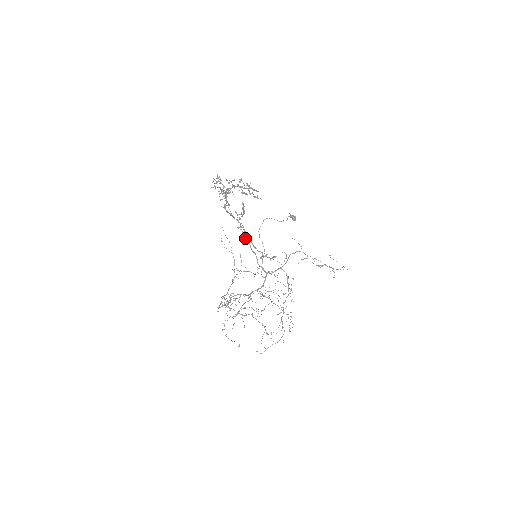
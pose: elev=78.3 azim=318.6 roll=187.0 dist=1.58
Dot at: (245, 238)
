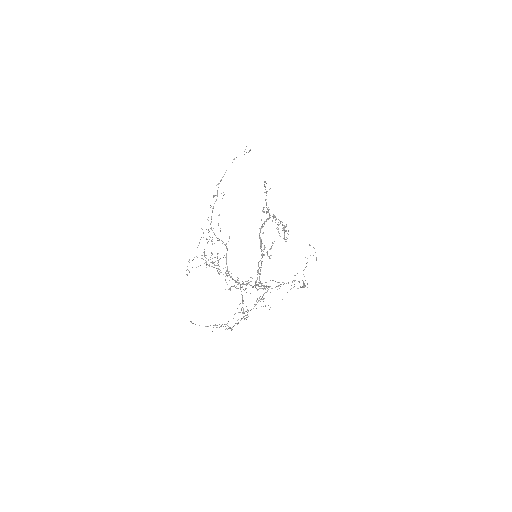
Dot at: occluded
